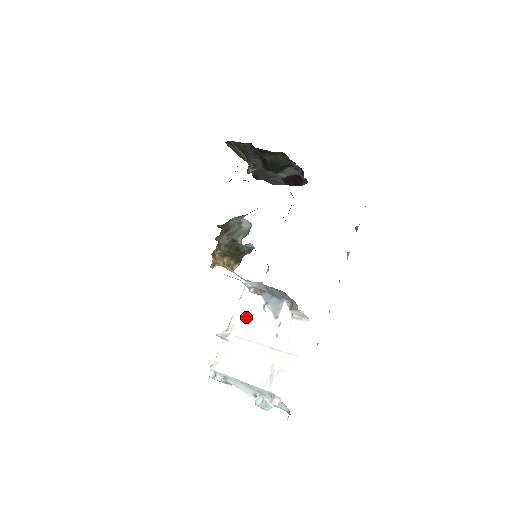
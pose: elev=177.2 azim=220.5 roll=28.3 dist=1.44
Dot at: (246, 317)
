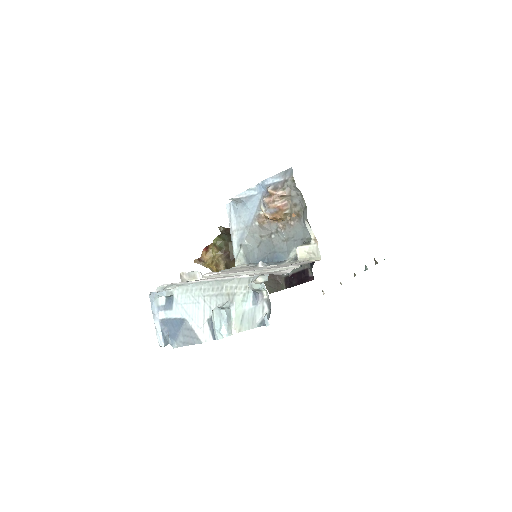
Dot at: (229, 270)
